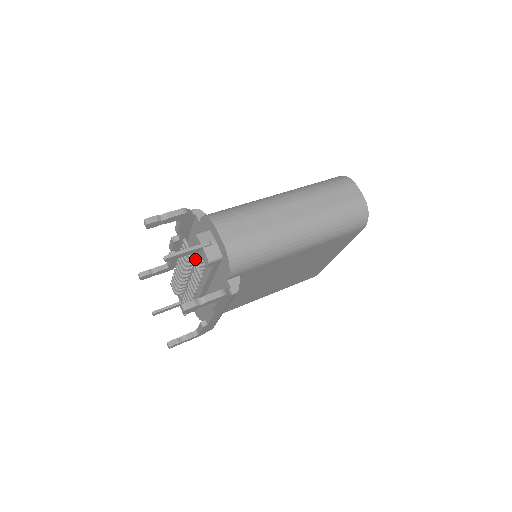
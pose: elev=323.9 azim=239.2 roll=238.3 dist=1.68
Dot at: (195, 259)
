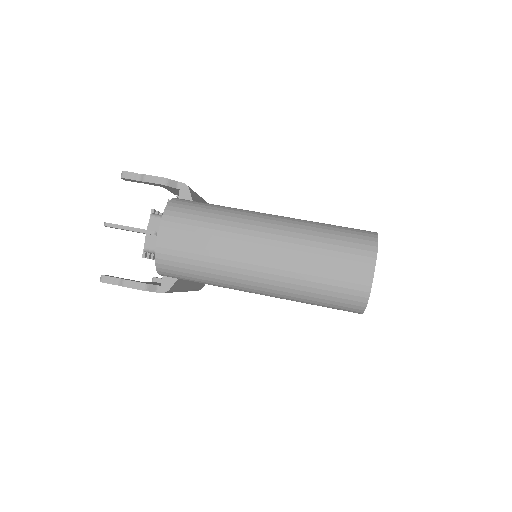
Dot at: occluded
